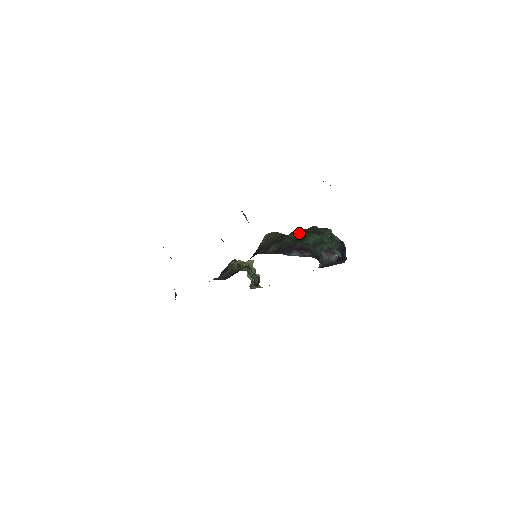
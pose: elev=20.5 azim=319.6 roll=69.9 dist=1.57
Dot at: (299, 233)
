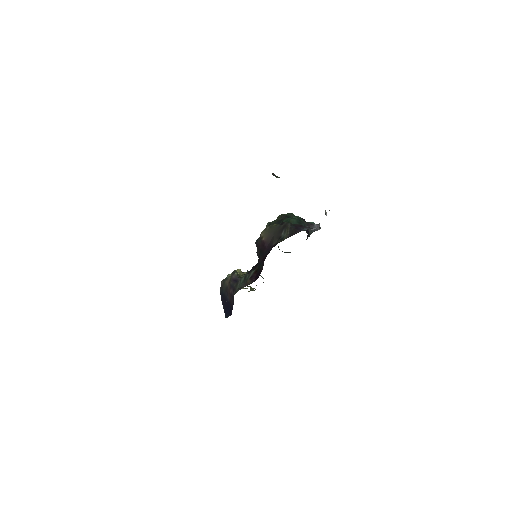
Dot at: (276, 223)
